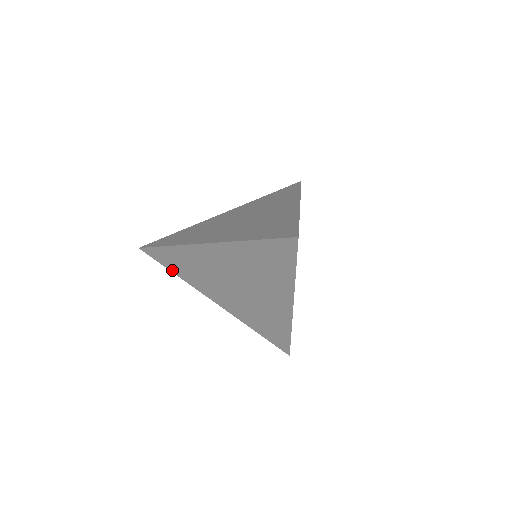
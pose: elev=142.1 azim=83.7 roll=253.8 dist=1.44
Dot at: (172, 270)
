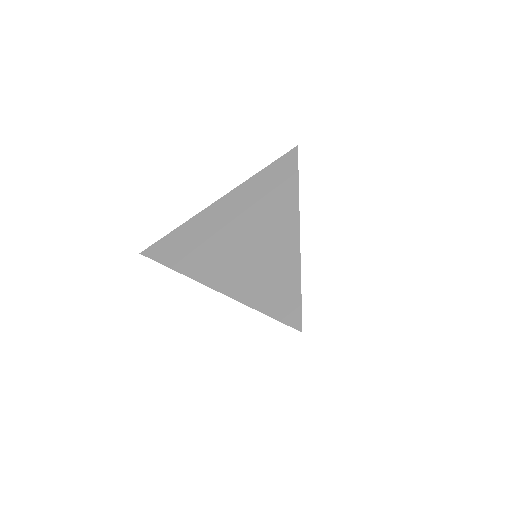
Dot at: occluded
